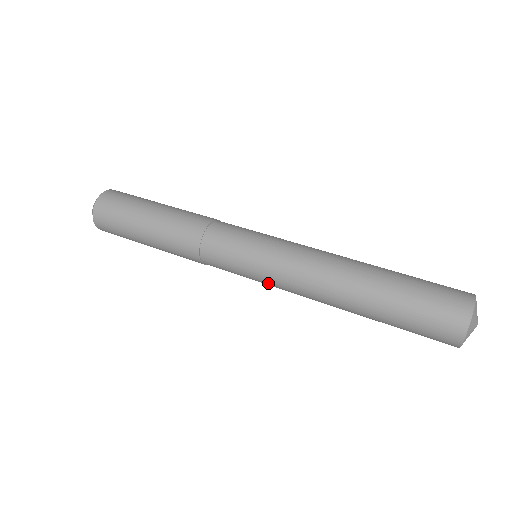
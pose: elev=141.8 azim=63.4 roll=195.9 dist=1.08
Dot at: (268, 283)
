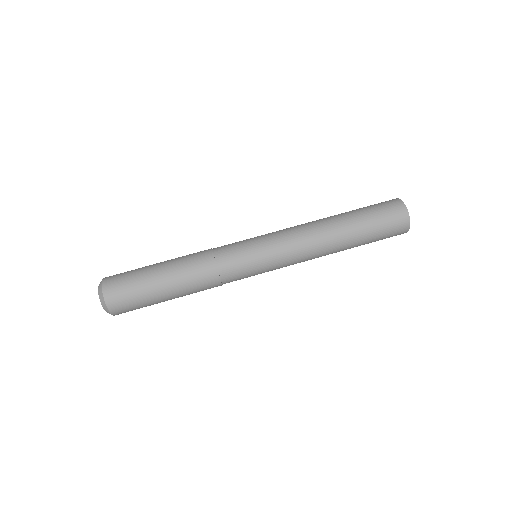
Dot at: occluded
